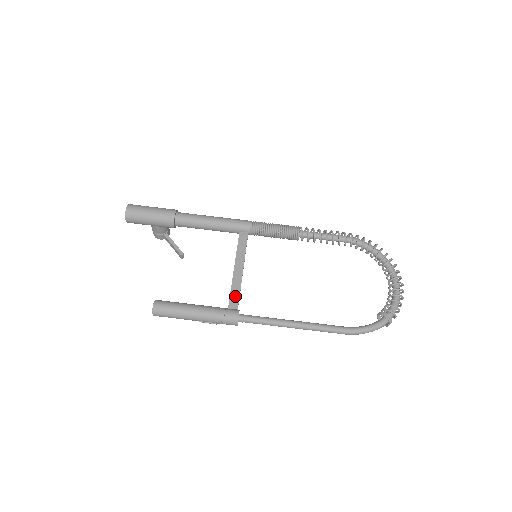
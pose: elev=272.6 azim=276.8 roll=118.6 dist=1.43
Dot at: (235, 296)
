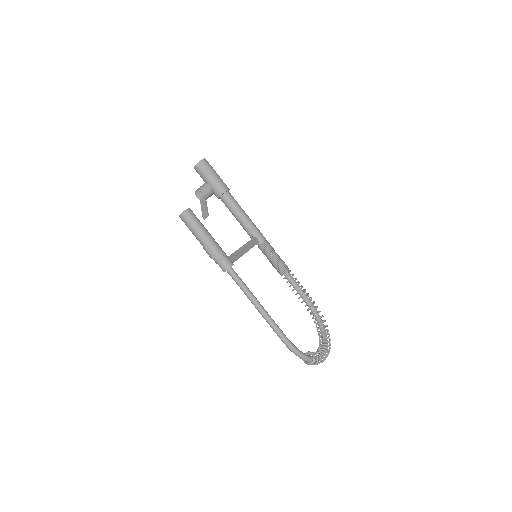
Dot at: (234, 257)
